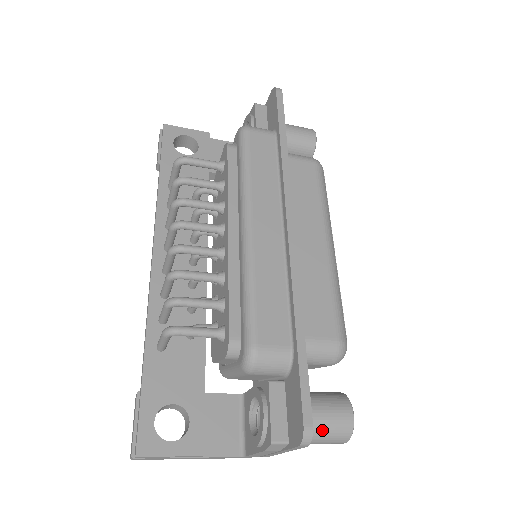
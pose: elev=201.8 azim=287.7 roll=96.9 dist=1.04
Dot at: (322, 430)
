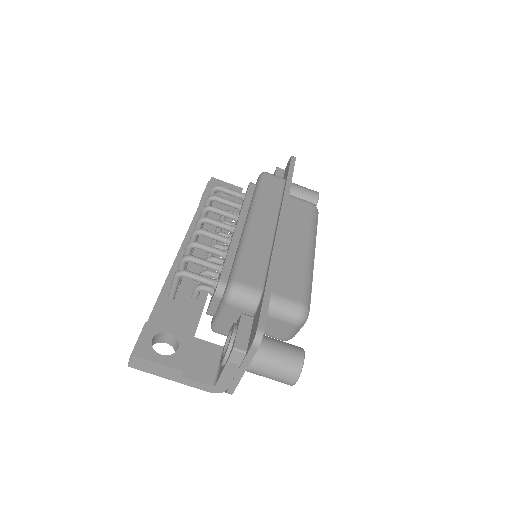
Dot at: (276, 360)
